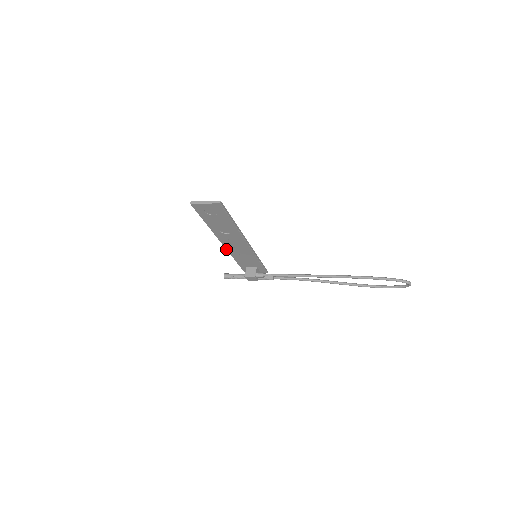
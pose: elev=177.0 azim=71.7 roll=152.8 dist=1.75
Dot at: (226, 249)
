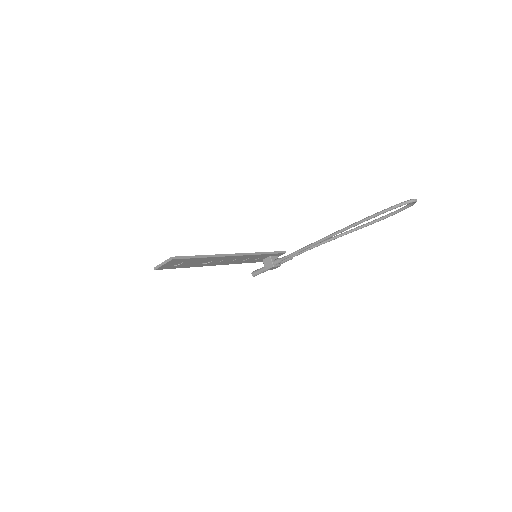
Dot at: (228, 264)
